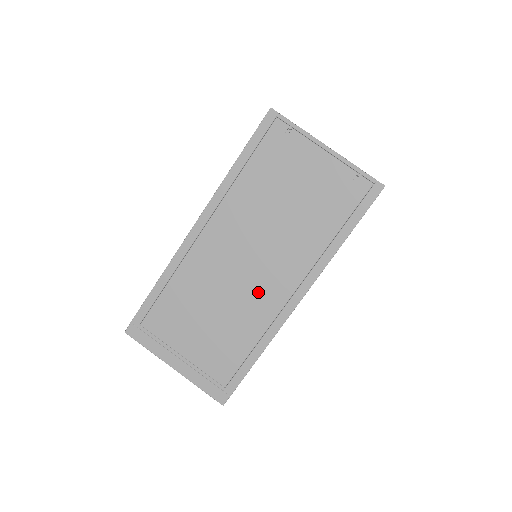
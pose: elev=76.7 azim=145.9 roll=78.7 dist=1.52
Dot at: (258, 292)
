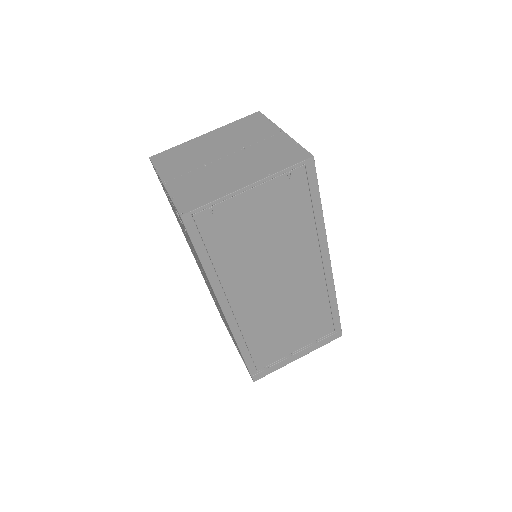
Dot at: (302, 288)
